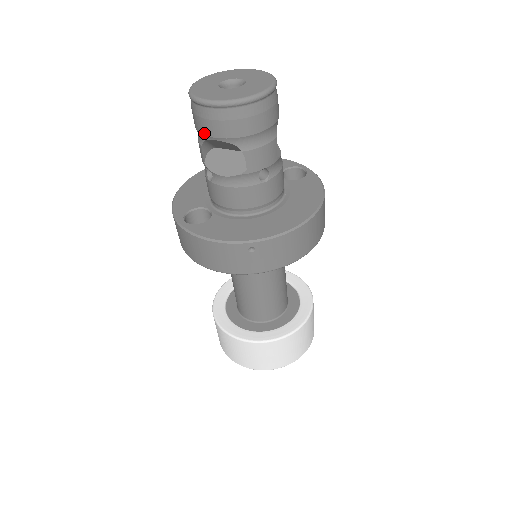
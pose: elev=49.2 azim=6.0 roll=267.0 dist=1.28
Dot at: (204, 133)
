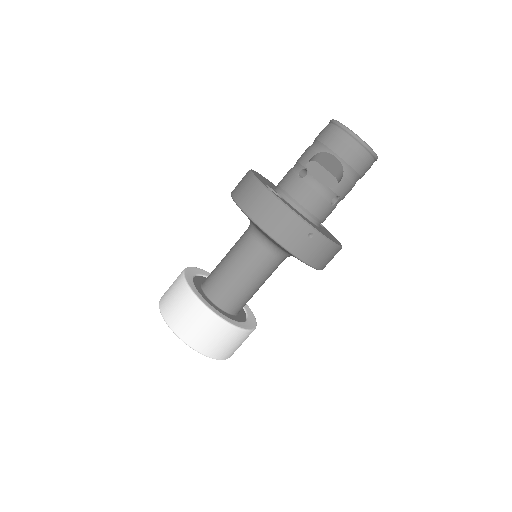
Dot at: (331, 147)
